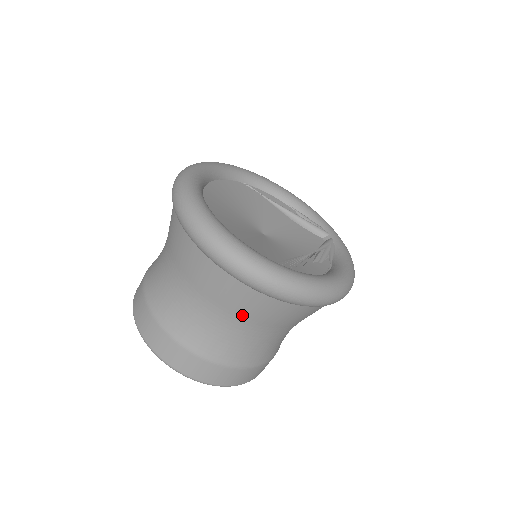
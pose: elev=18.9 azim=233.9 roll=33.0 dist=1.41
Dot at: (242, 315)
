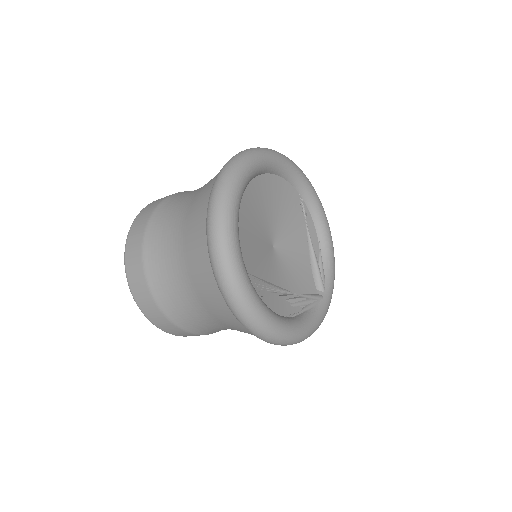
Dot at: (196, 287)
